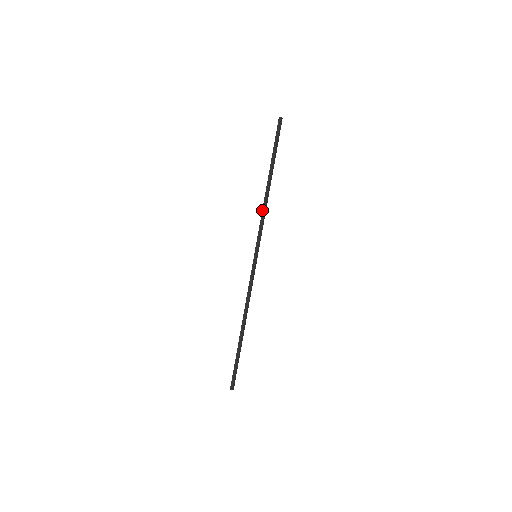
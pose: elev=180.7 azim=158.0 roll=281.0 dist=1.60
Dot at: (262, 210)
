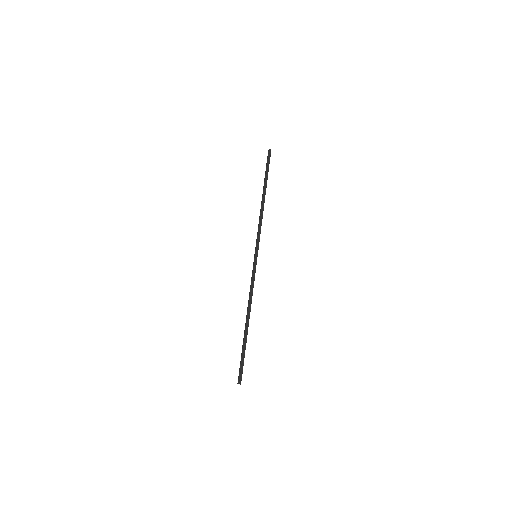
Dot at: (259, 219)
